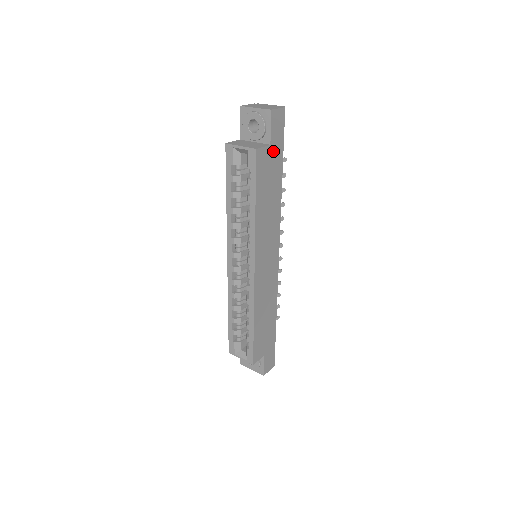
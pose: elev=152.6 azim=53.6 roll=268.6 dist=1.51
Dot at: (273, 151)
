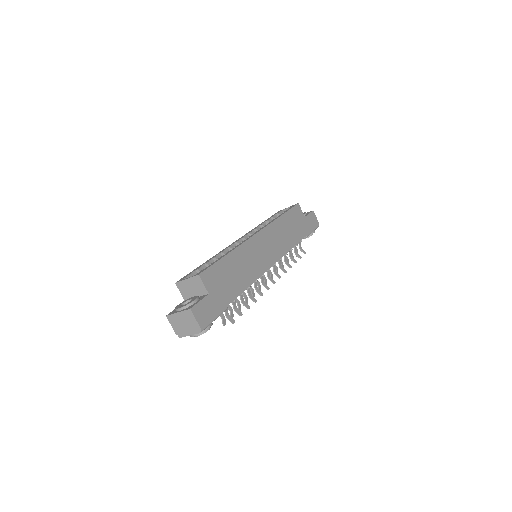
Dot at: (304, 222)
